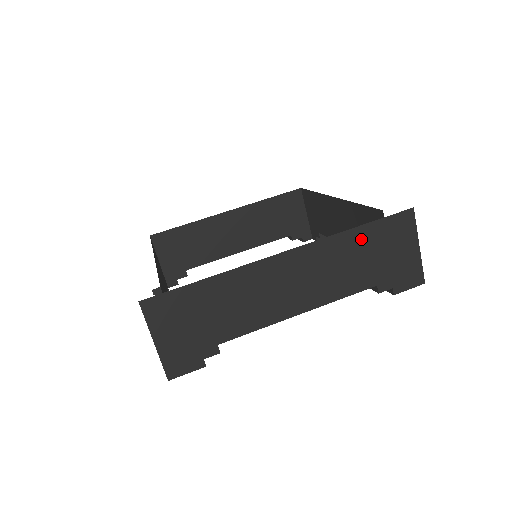
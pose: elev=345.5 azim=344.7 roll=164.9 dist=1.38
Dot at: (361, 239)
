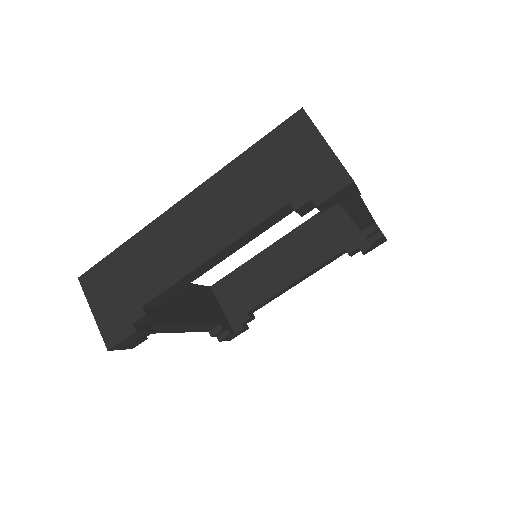
Dot at: (254, 161)
